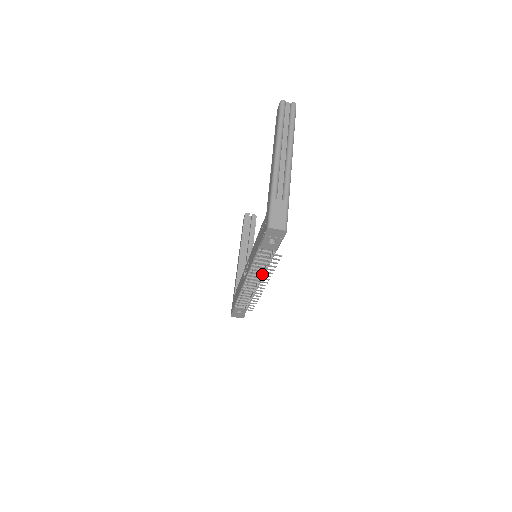
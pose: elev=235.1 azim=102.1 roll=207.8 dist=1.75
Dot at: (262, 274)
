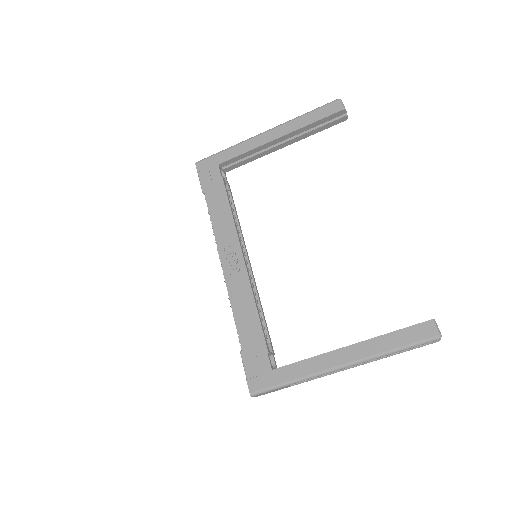
Dot at: occluded
